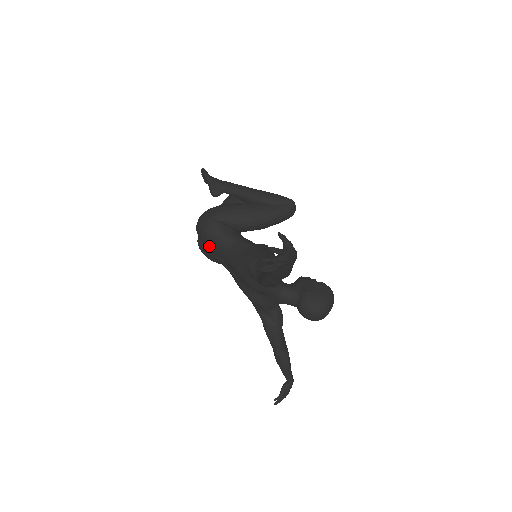
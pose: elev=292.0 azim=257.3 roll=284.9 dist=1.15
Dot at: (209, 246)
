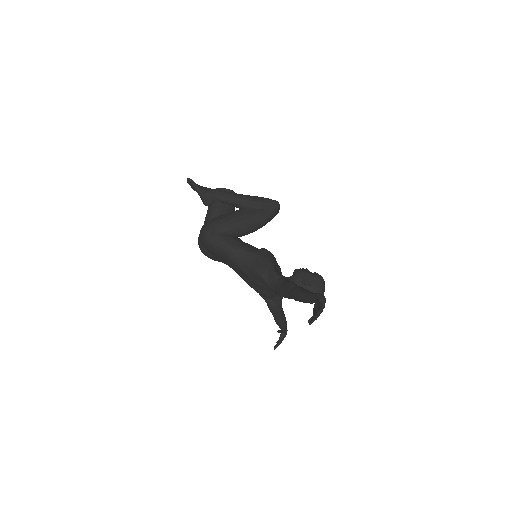
Dot at: (216, 255)
